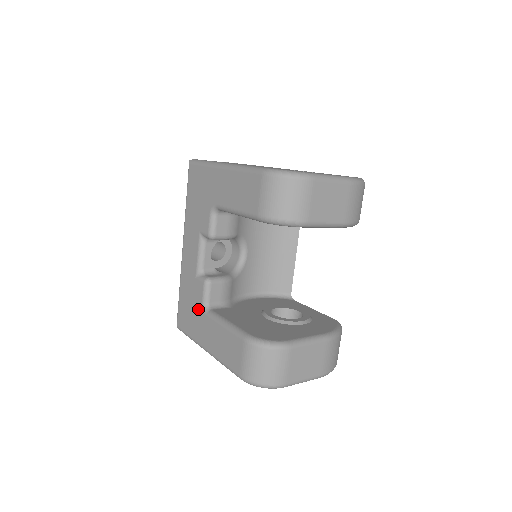
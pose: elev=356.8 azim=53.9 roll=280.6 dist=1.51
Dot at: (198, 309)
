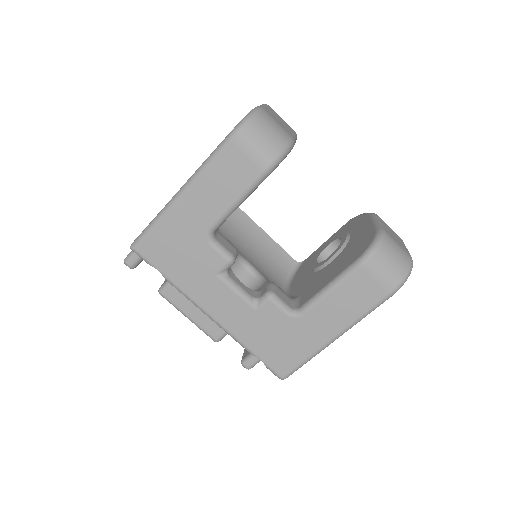
Dot at: (289, 326)
